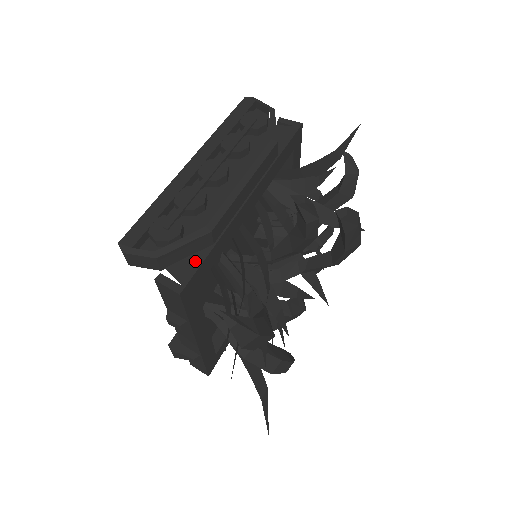
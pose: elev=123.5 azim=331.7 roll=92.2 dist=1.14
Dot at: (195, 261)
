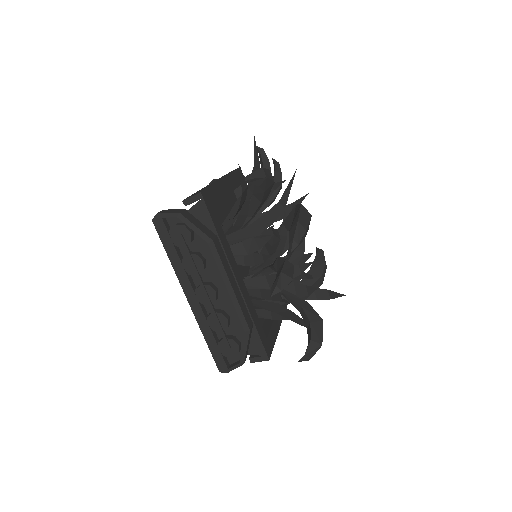
Dot at: (256, 340)
